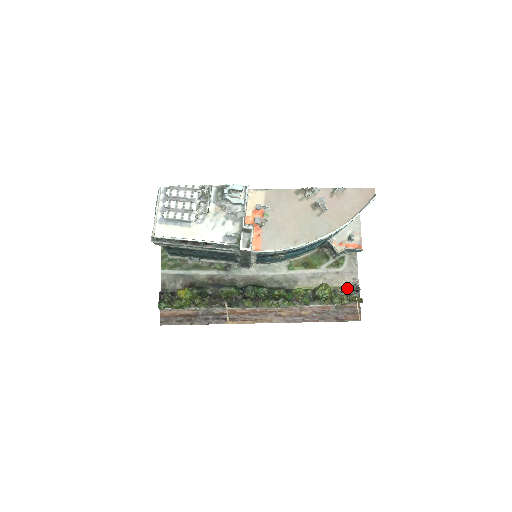
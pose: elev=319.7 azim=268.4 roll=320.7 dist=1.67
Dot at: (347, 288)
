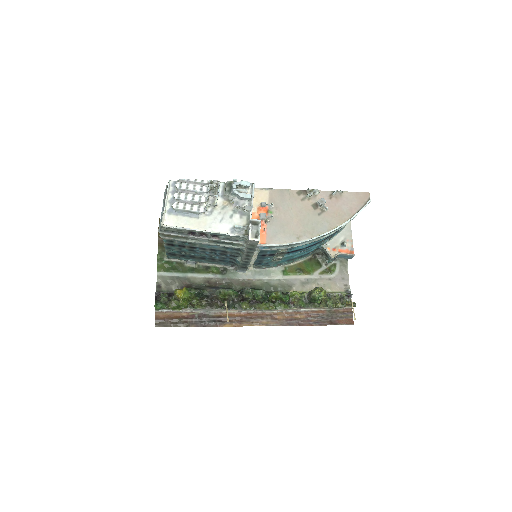
Dot at: occluded
